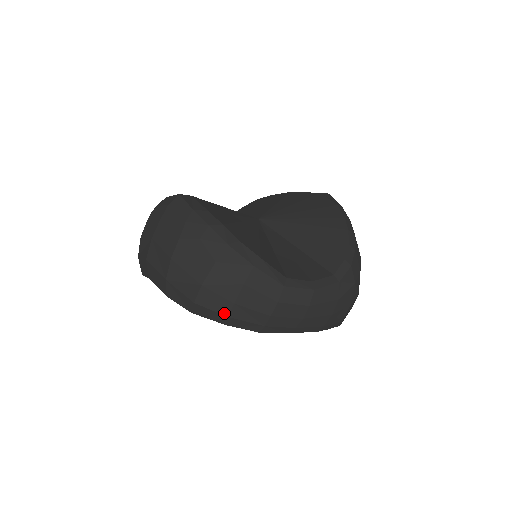
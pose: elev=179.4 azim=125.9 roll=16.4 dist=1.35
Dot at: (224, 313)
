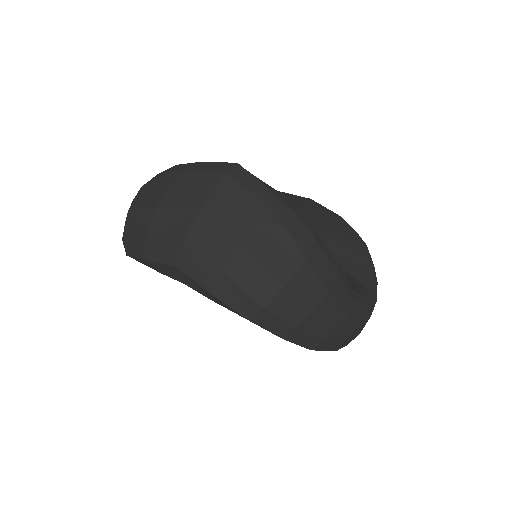
Dot at: (294, 324)
